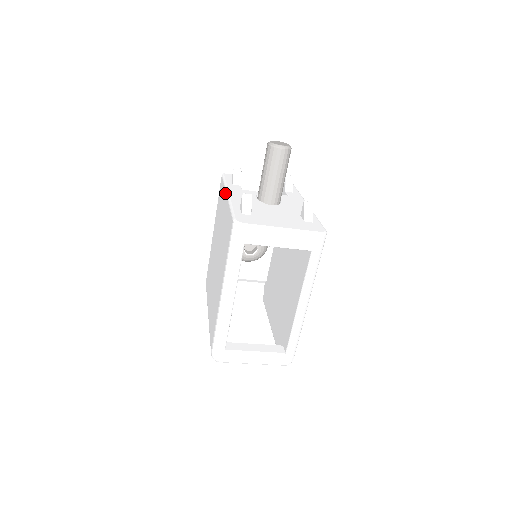
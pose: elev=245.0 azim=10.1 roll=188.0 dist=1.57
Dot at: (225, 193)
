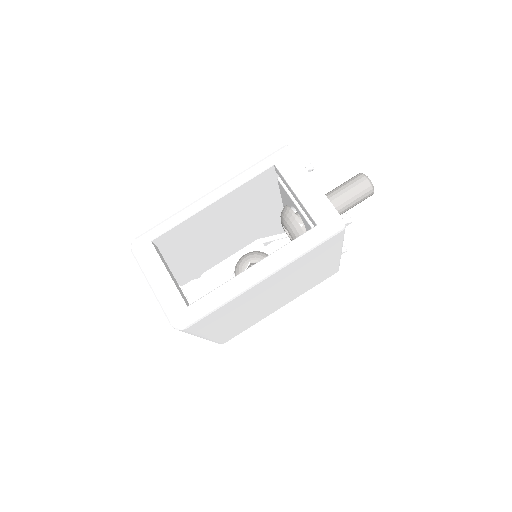
Dot at: occluded
